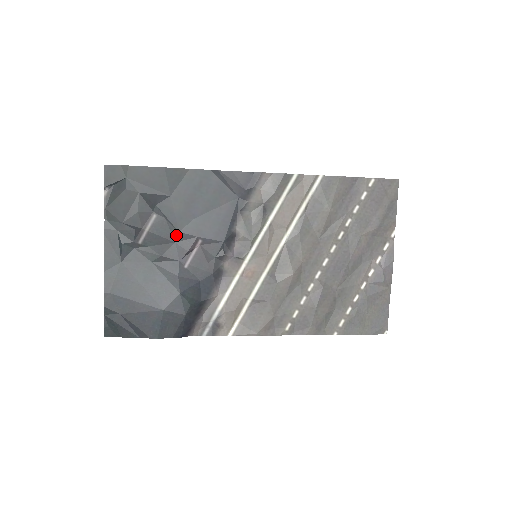
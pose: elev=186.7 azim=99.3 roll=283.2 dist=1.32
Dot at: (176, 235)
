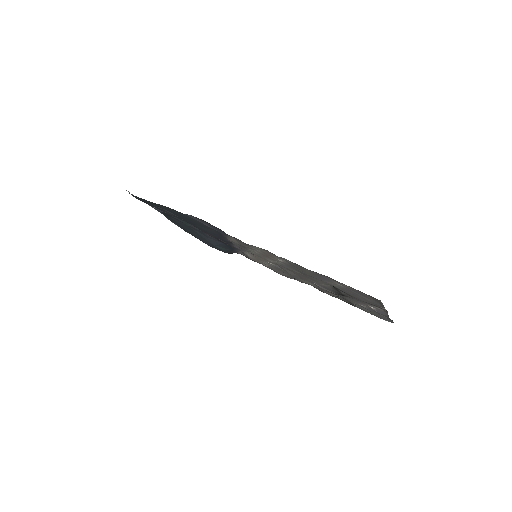
Dot at: occluded
